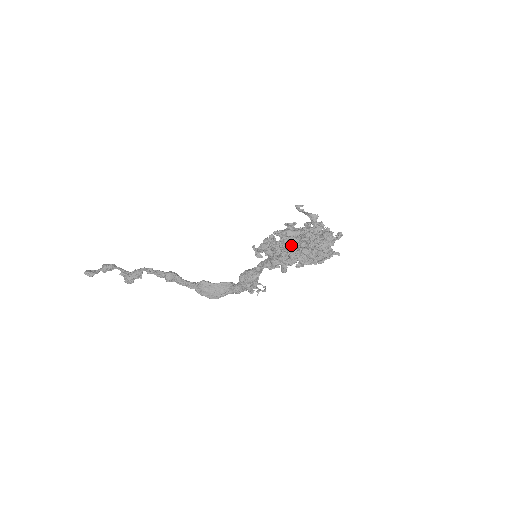
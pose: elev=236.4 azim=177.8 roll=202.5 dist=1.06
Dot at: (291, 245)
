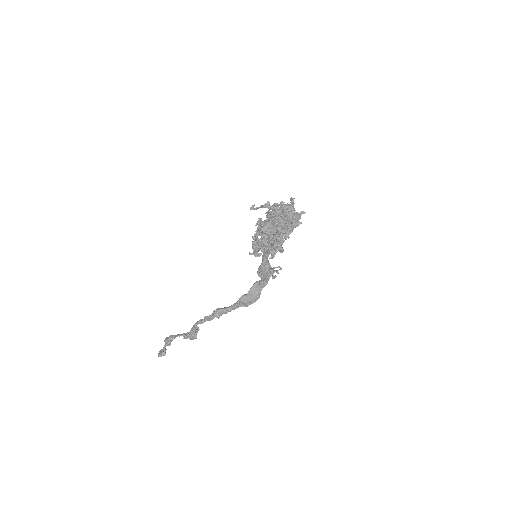
Dot at: occluded
